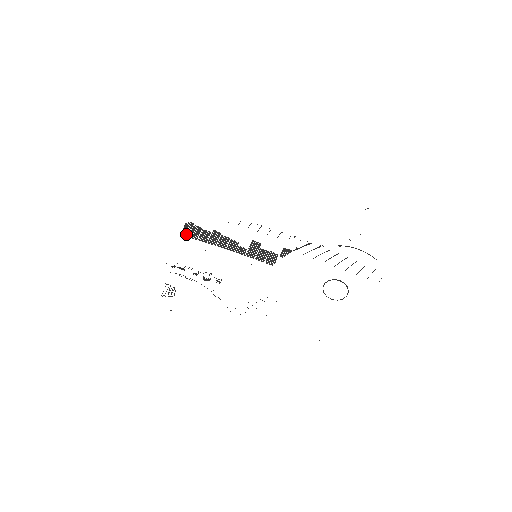
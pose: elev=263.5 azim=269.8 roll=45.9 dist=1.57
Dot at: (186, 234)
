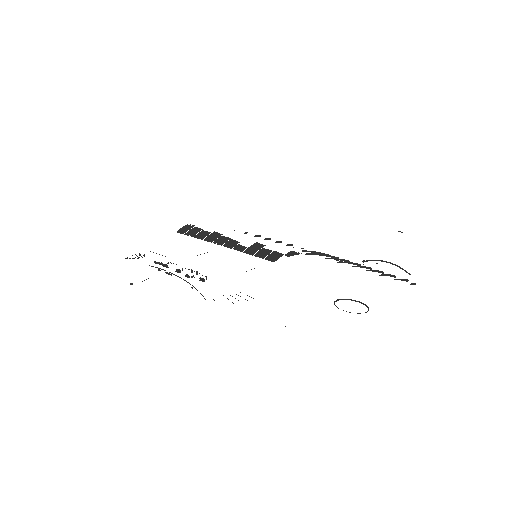
Dot at: (183, 232)
